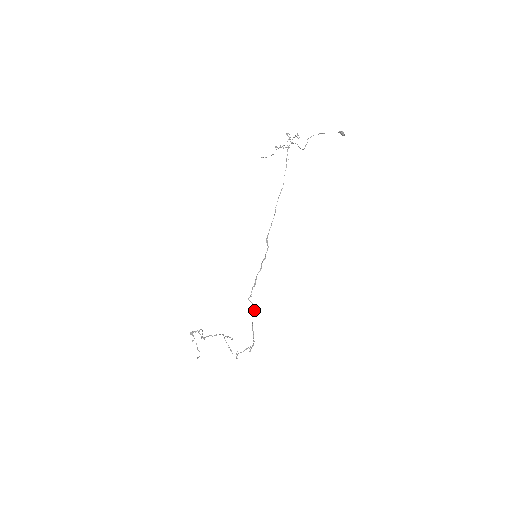
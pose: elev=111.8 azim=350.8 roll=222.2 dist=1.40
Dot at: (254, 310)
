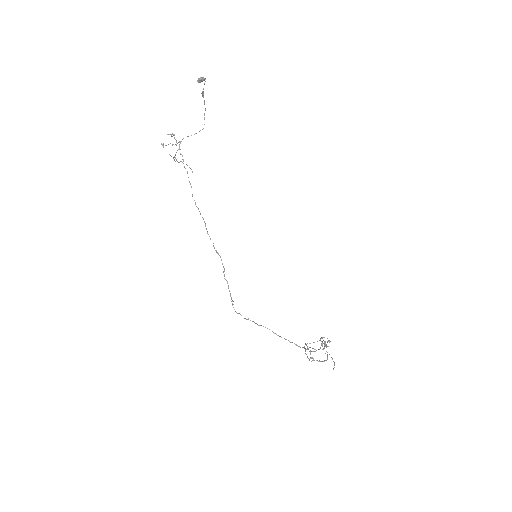
Dot at: (255, 323)
